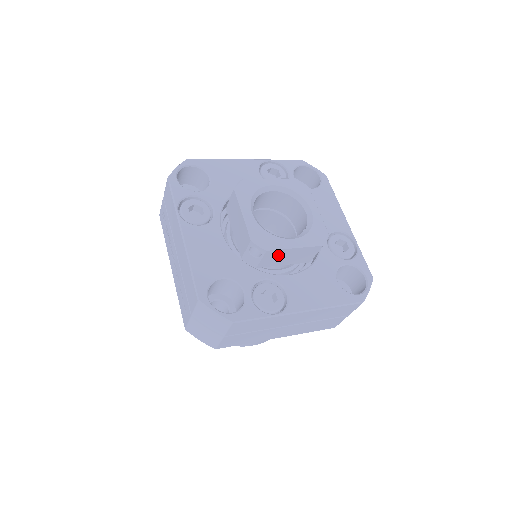
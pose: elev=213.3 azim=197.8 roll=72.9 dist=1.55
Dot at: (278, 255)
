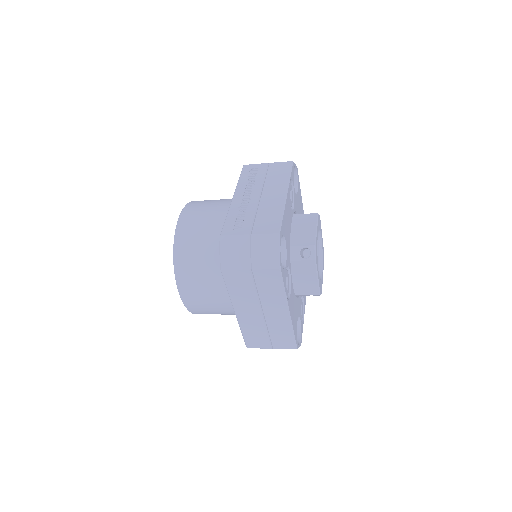
Dot at: (307, 270)
